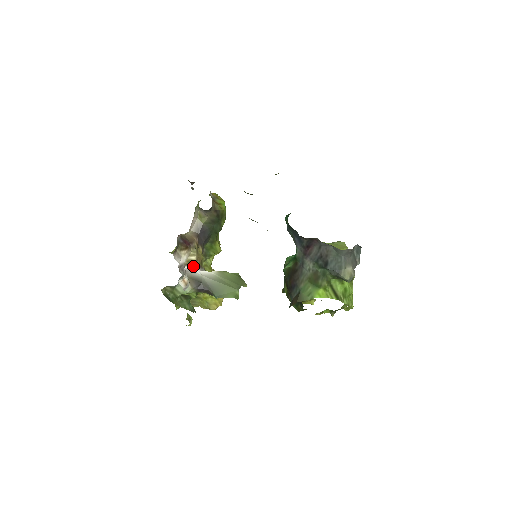
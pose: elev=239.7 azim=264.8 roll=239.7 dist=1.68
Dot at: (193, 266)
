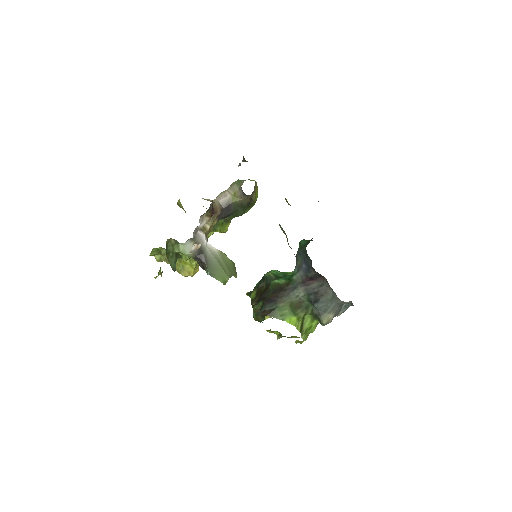
Dot at: (204, 234)
